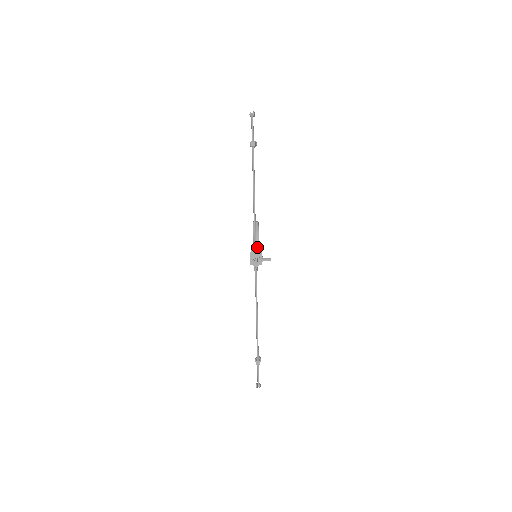
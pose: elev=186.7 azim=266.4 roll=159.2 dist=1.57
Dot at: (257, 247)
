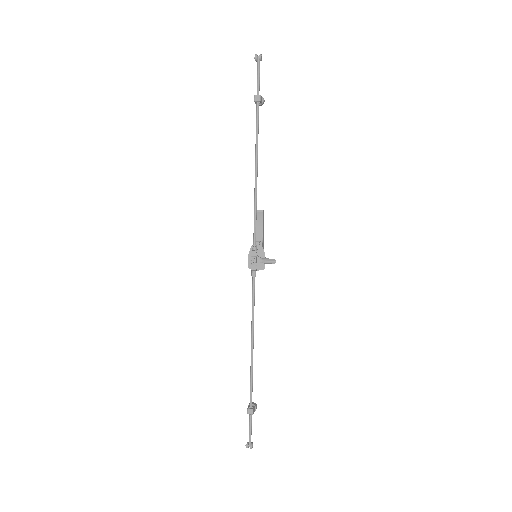
Dot at: (259, 244)
